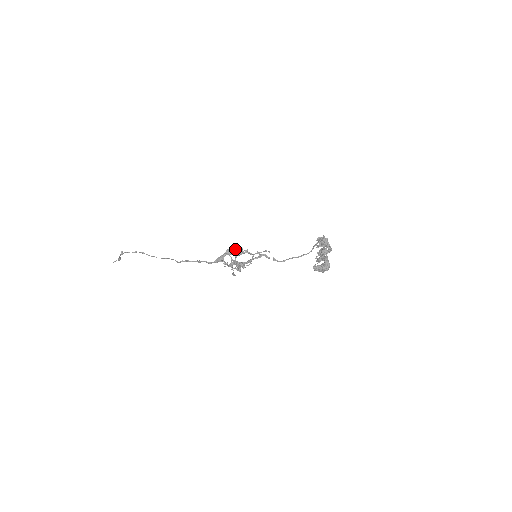
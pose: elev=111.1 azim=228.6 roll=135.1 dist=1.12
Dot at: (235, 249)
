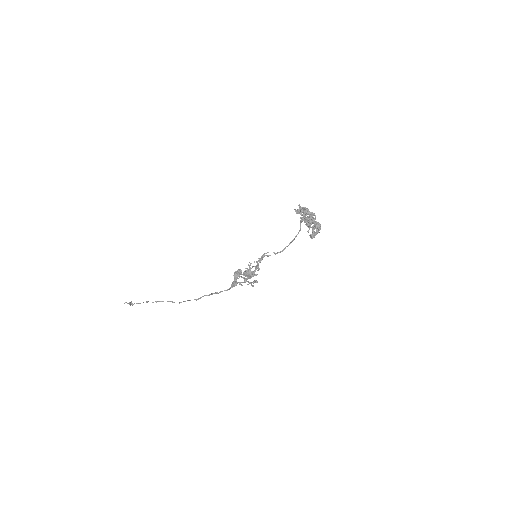
Dot at: (241, 272)
